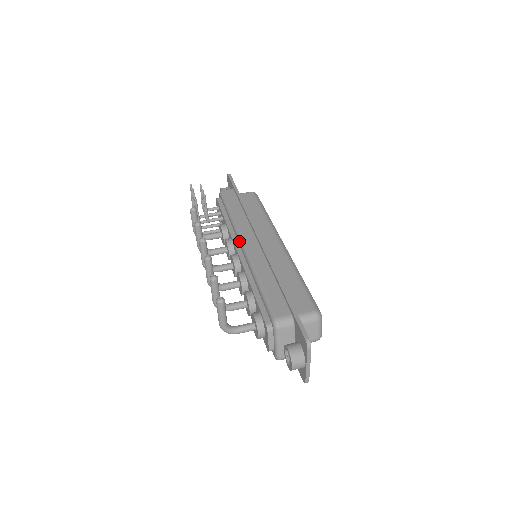
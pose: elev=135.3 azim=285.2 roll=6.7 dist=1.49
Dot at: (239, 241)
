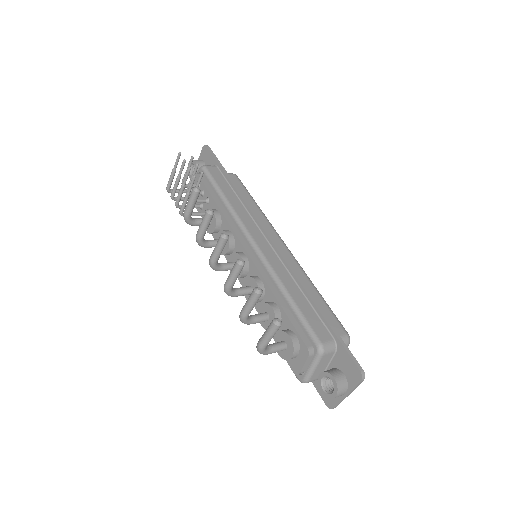
Dot at: (247, 238)
